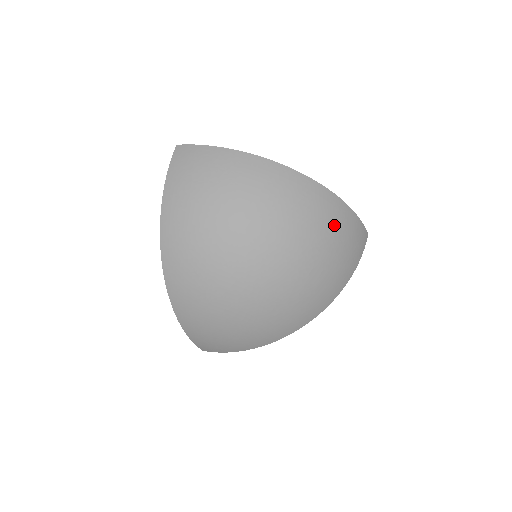
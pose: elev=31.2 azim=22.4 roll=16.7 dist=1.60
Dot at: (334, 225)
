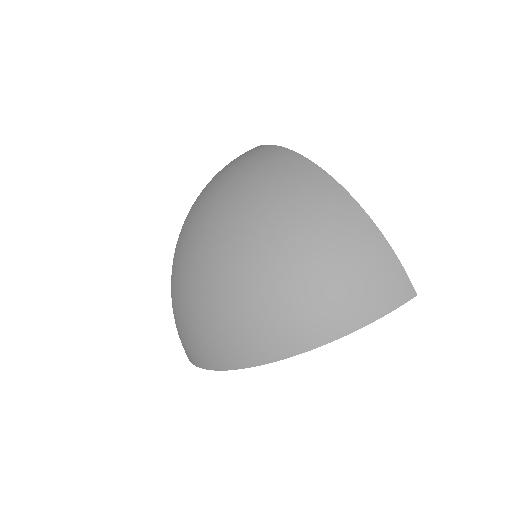
Dot at: (341, 239)
